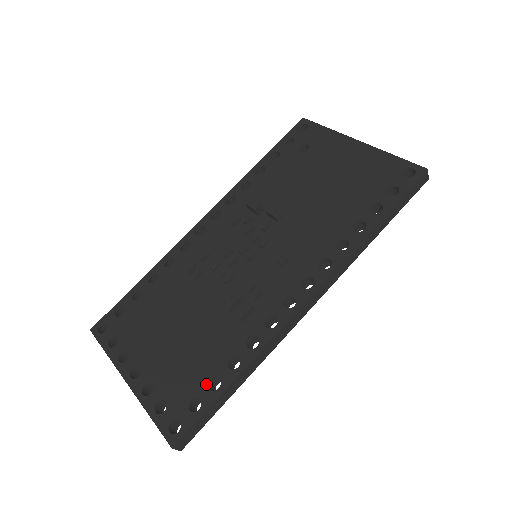
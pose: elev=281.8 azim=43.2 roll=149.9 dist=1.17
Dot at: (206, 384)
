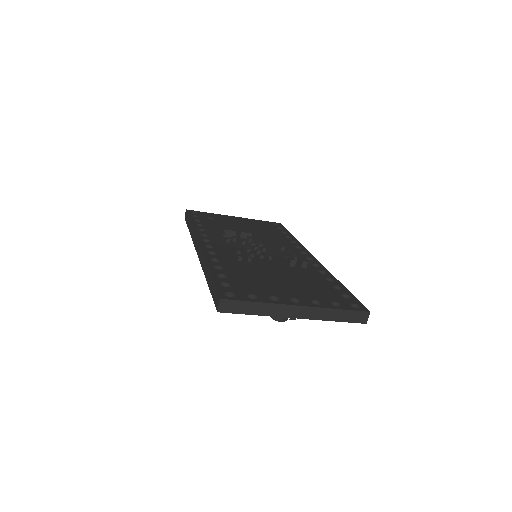
Dot at: (336, 289)
